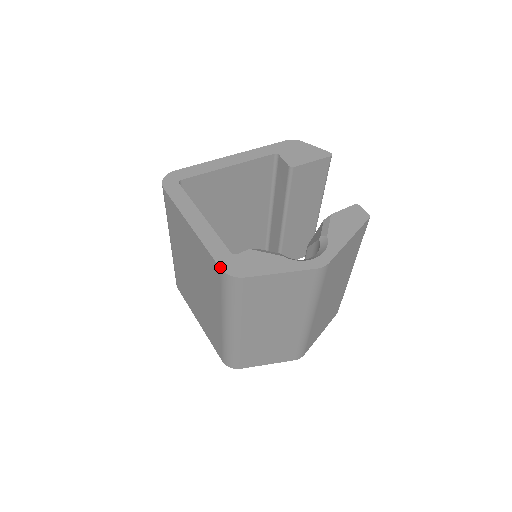
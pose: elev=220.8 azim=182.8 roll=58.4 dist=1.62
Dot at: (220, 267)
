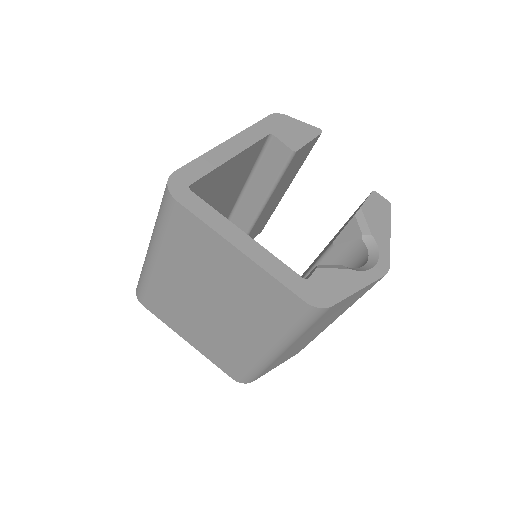
Dot at: (303, 300)
